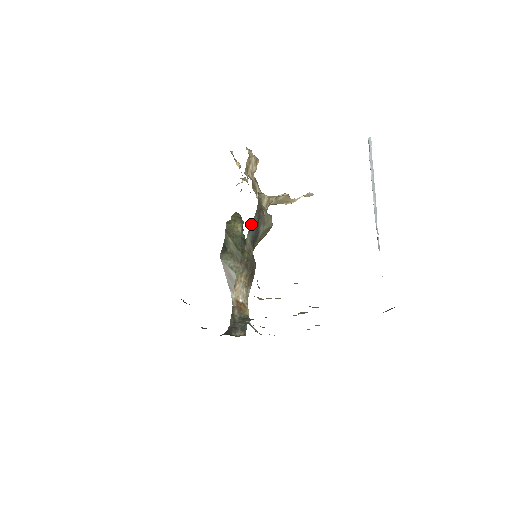
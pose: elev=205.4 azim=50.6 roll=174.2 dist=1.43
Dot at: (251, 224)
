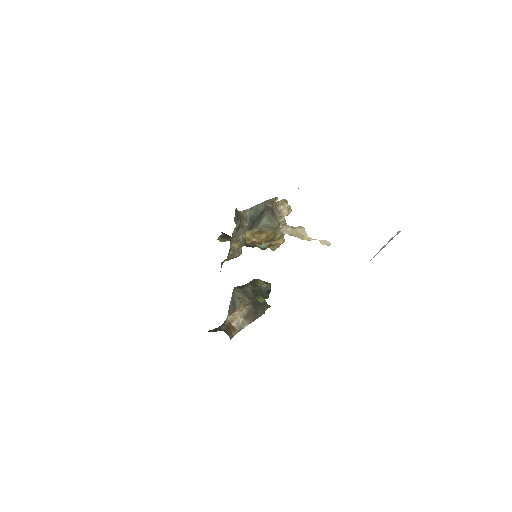
Dot at: (256, 206)
